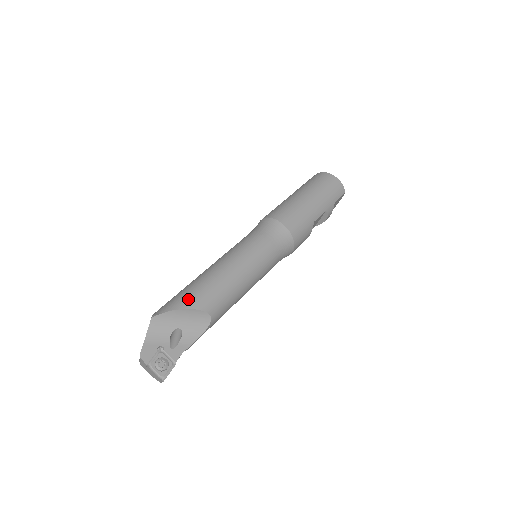
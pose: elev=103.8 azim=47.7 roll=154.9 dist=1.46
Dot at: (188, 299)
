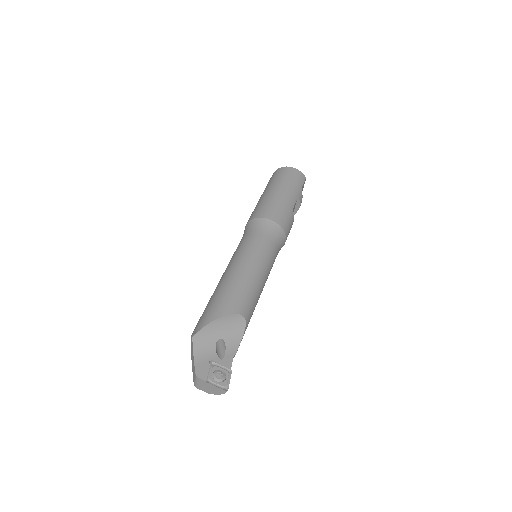
Dot at: (218, 309)
